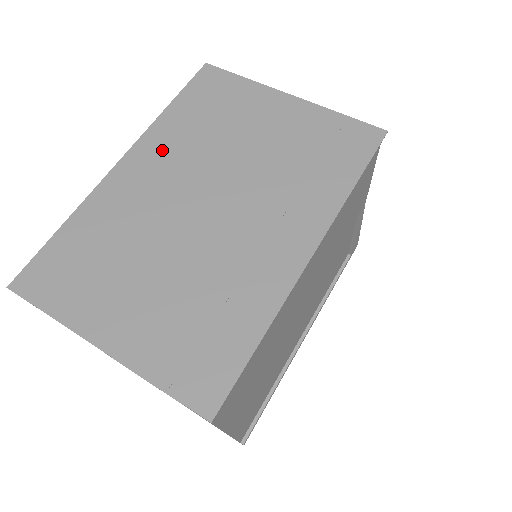
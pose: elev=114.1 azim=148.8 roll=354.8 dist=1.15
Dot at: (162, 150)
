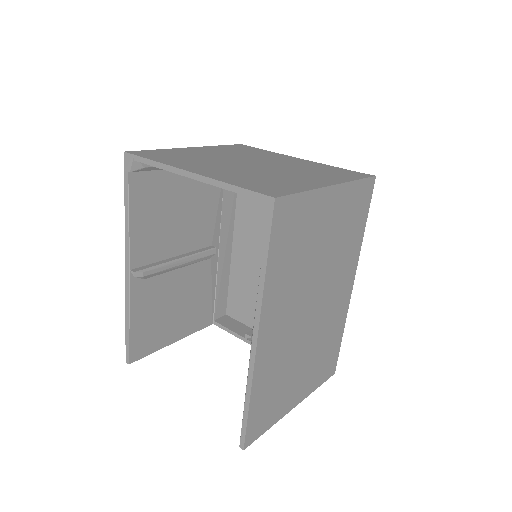
Dot at: (279, 305)
